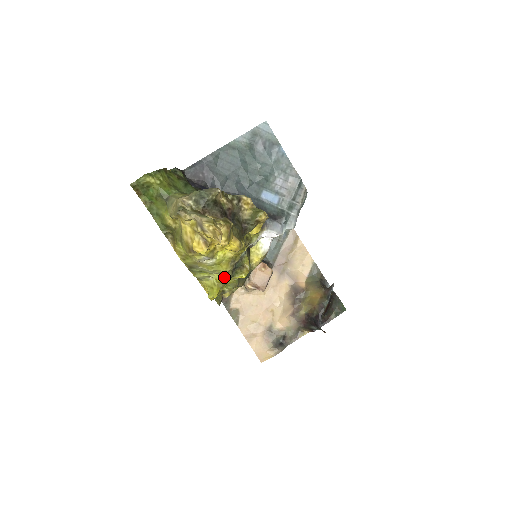
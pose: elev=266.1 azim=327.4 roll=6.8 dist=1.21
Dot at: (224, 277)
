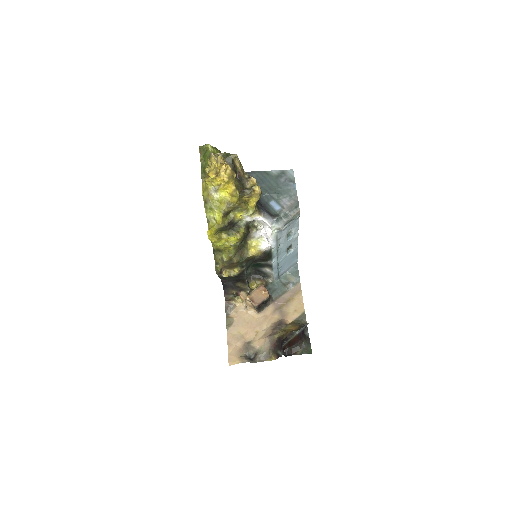
Dot at: (221, 218)
